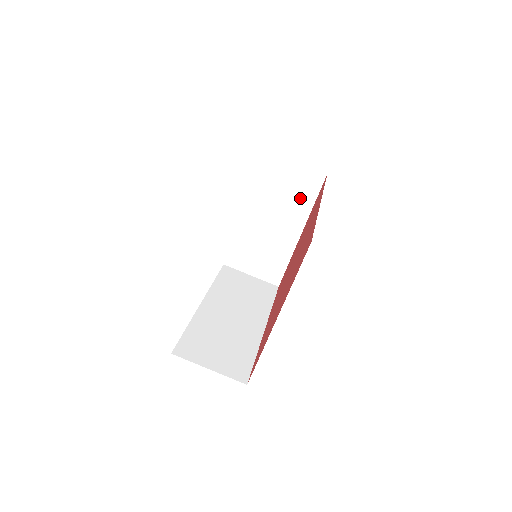
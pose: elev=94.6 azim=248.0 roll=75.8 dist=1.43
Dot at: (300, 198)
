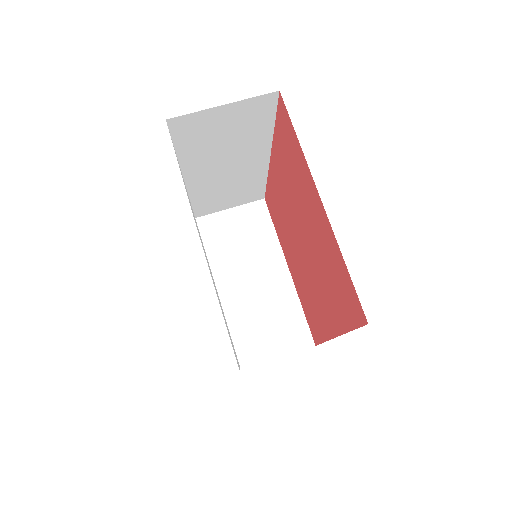
Dot at: (259, 236)
